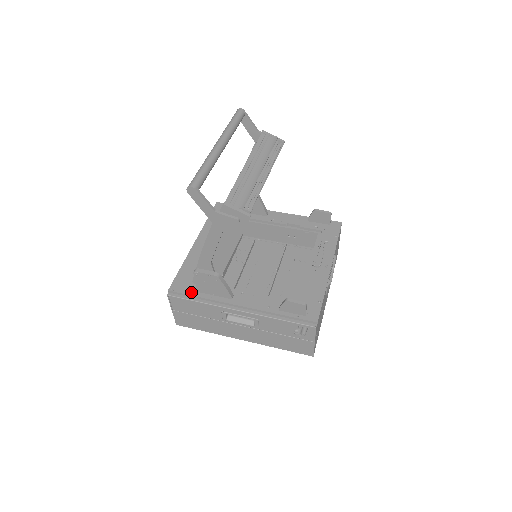
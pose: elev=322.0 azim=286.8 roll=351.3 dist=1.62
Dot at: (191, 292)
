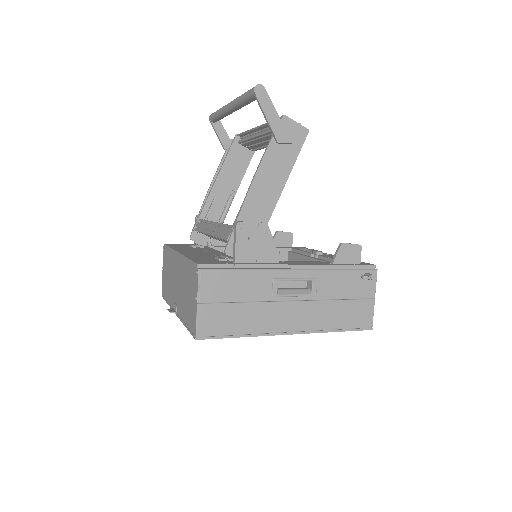
Dot at: (228, 263)
